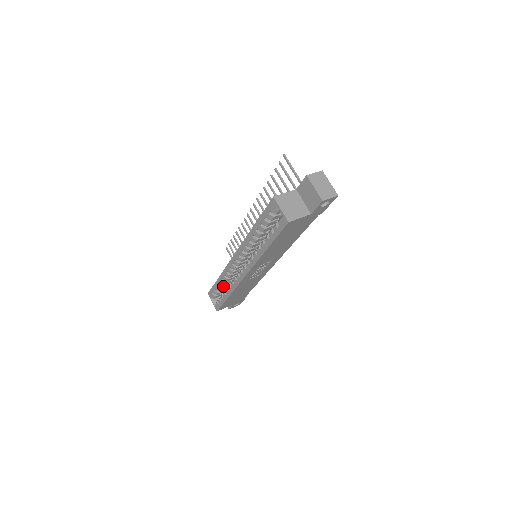
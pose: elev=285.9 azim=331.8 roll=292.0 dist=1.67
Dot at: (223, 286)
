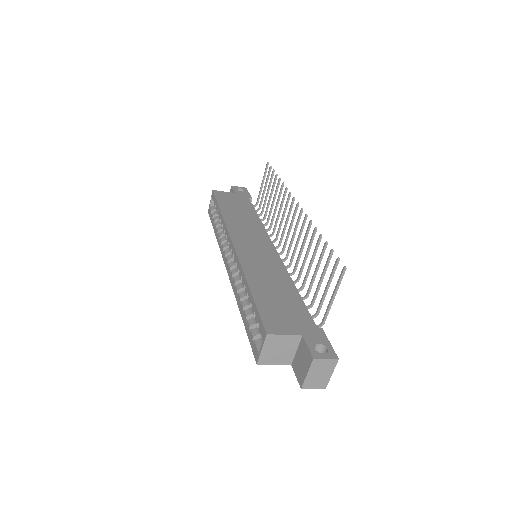
Dot at: occluded
